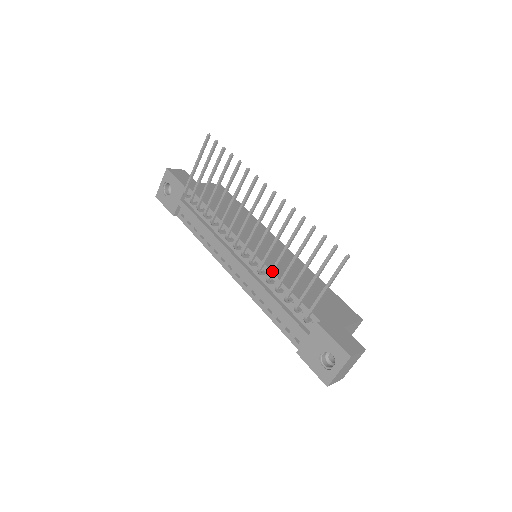
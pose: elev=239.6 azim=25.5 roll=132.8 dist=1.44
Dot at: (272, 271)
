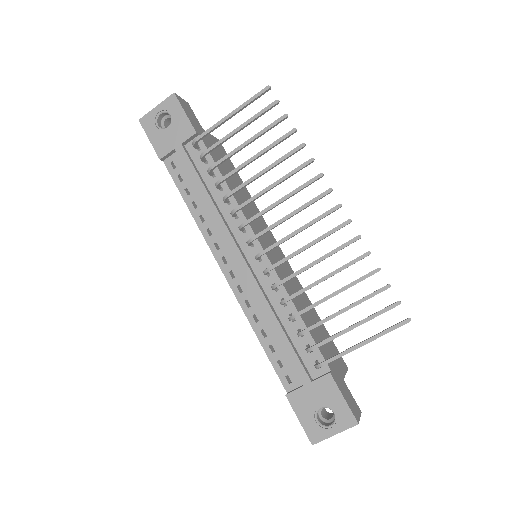
Dot at: (297, 294)
